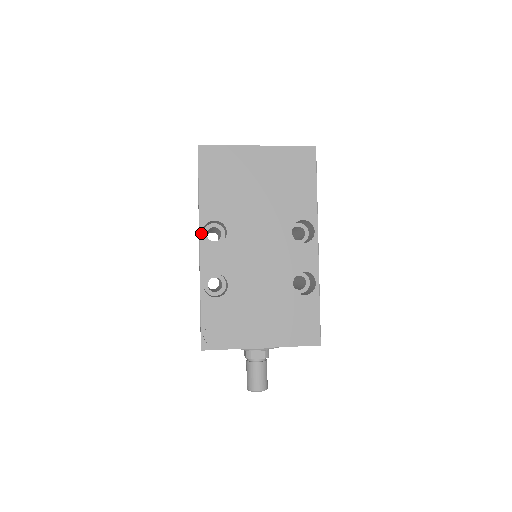
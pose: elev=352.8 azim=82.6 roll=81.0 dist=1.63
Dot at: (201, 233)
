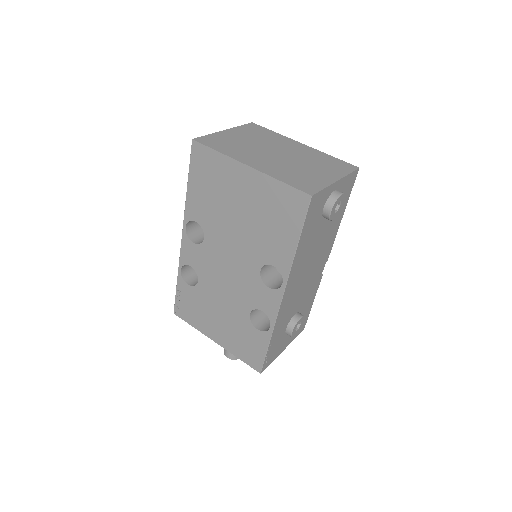
Dot at: (184, 227)
